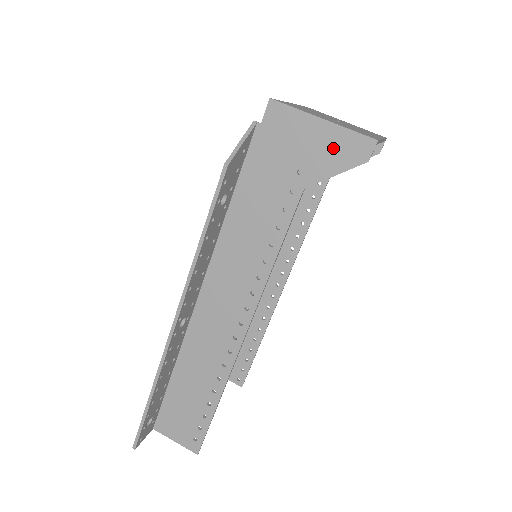
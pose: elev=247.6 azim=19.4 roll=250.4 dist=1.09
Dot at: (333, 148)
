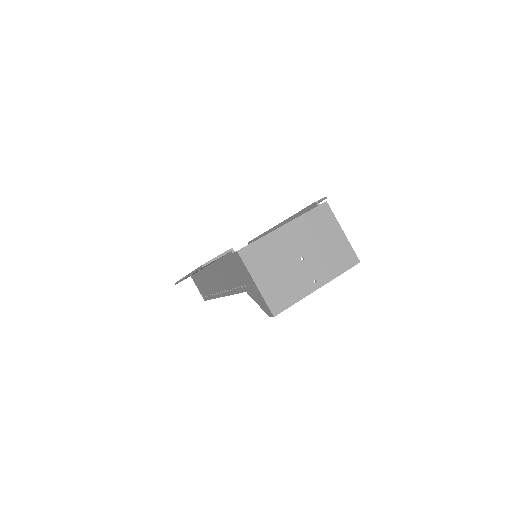
Dot at: (258, 297)
